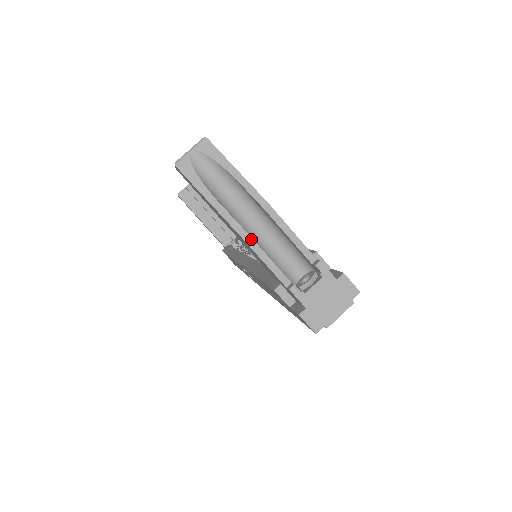
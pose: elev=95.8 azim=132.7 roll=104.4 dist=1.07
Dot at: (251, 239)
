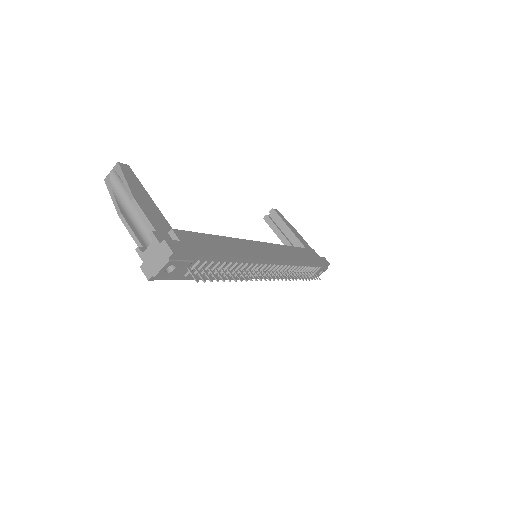
Dot at: (124, 219)
